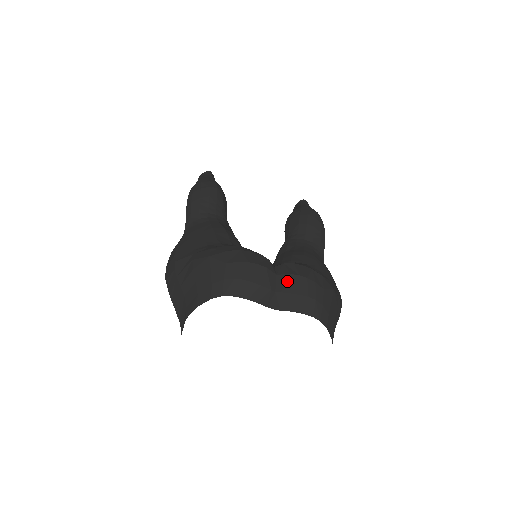
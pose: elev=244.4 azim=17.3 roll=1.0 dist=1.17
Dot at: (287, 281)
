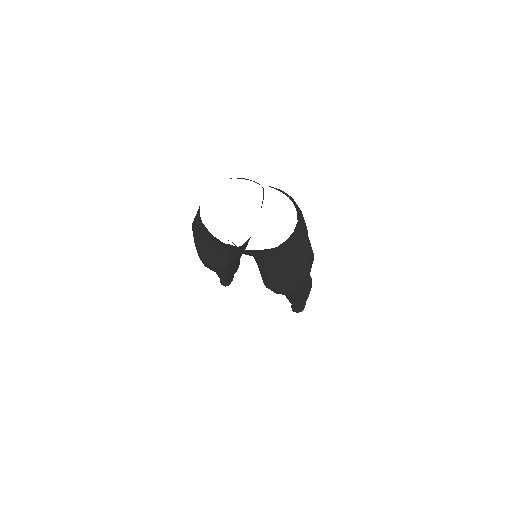
Dot at: occluded
